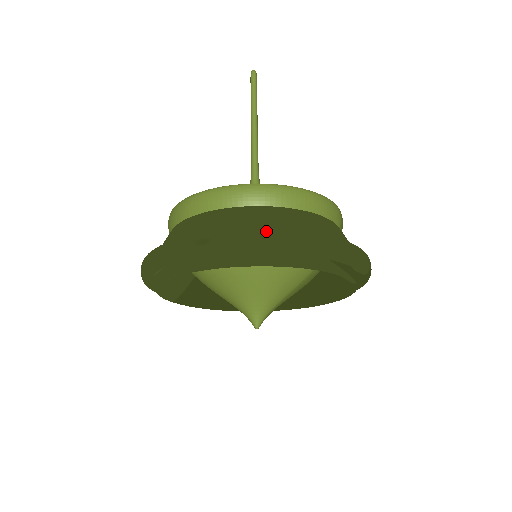
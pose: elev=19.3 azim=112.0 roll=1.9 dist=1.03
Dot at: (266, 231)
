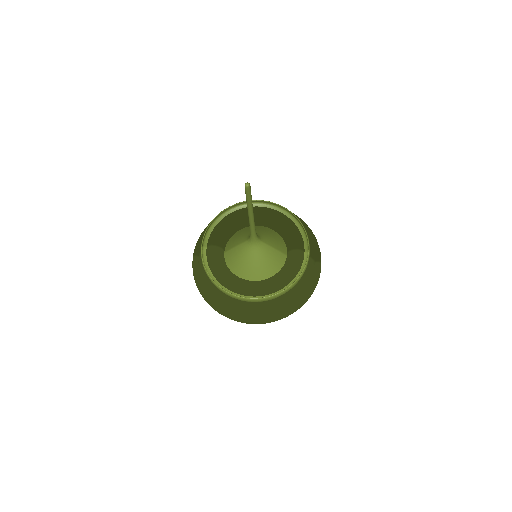
Dot at: (282, 317)
